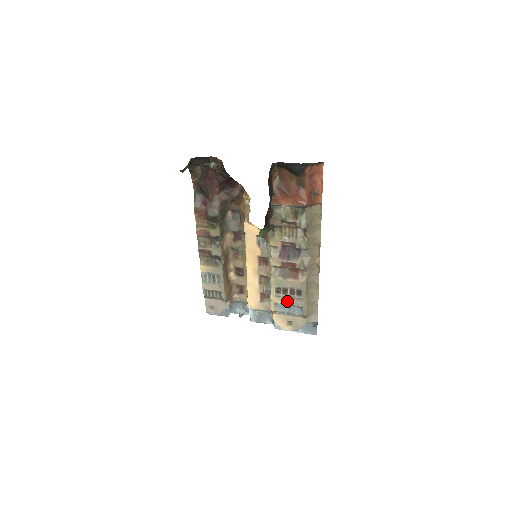
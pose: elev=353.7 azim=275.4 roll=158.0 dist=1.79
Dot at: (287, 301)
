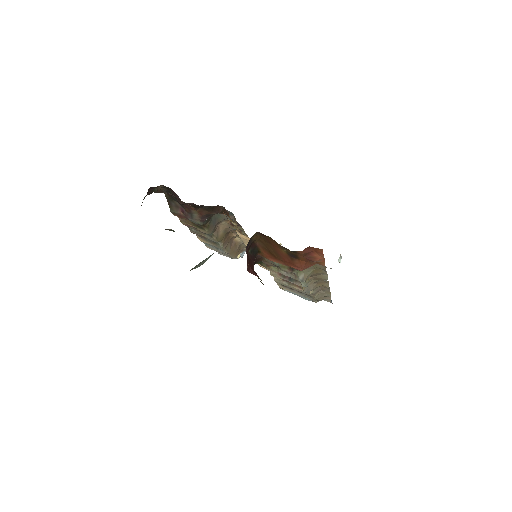
Dot at: (295, 292)
